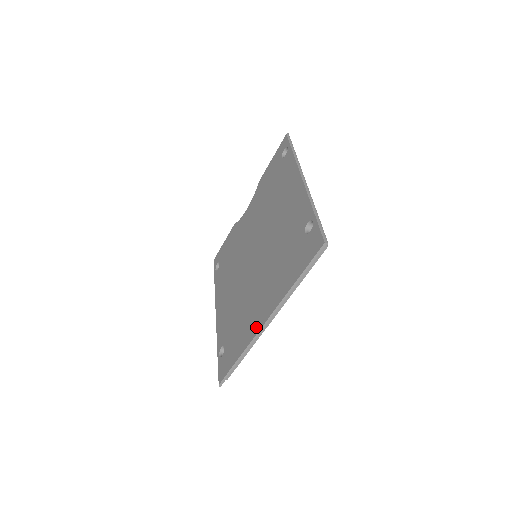
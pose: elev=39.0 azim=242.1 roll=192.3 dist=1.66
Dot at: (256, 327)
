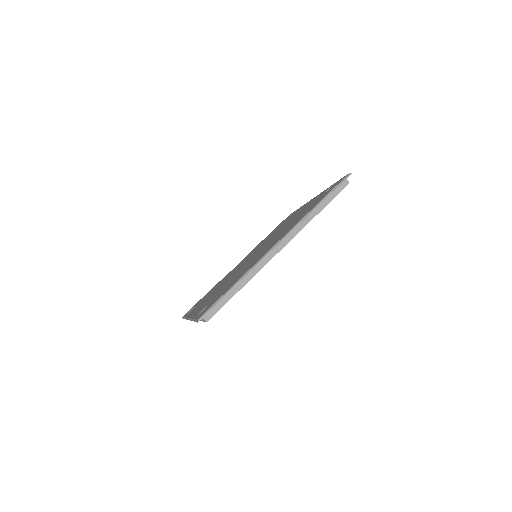
Dot at: (265, 253)
